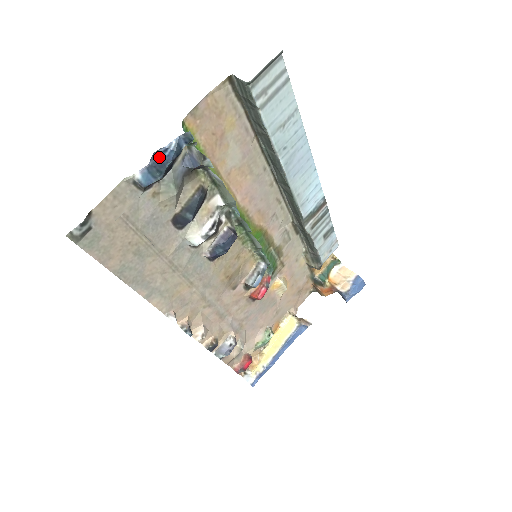
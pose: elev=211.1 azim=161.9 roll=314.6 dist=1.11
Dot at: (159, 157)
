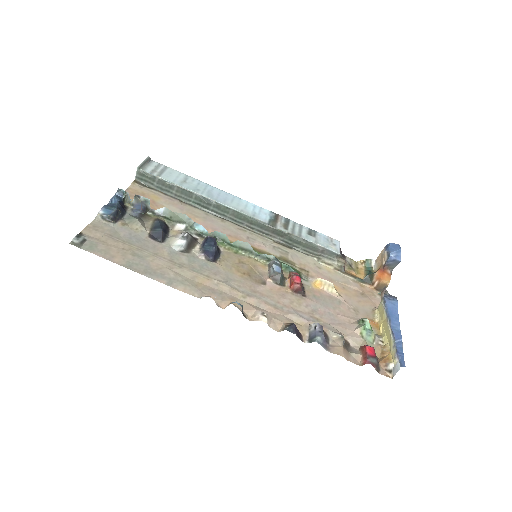
Dot at: (110, 205)
